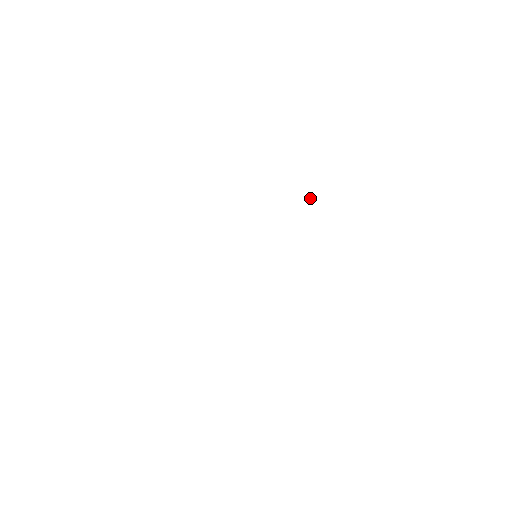
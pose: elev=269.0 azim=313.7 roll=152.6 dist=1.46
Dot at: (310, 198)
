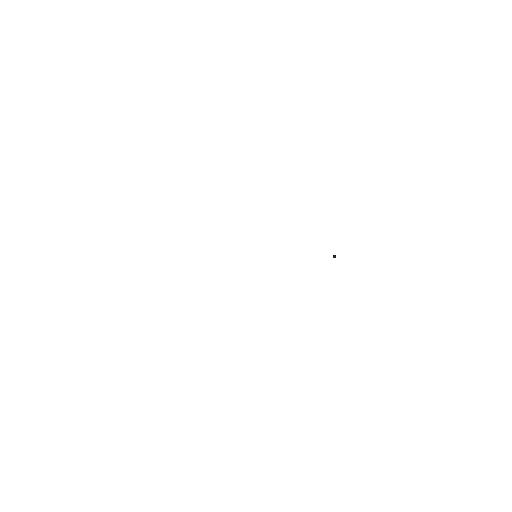
Dot at: (334, 255)
